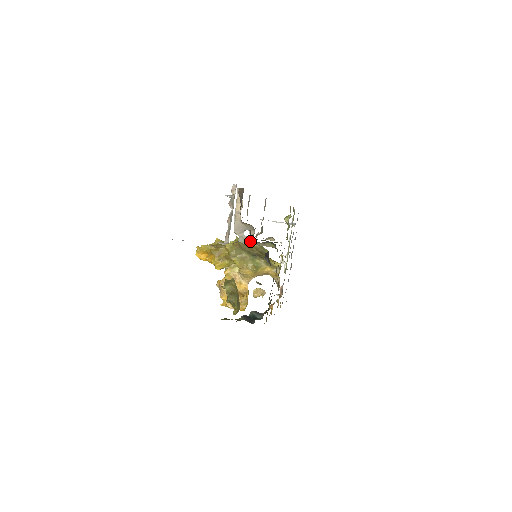
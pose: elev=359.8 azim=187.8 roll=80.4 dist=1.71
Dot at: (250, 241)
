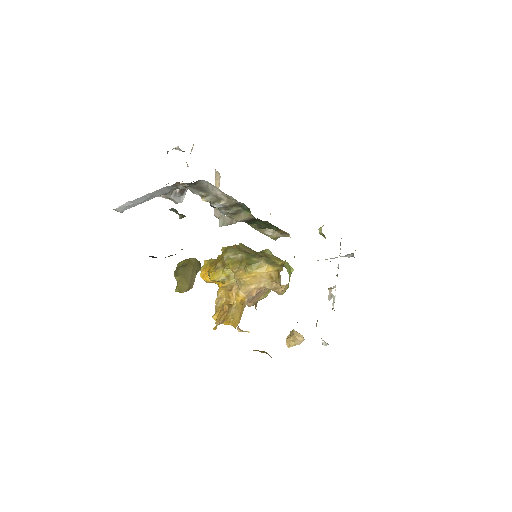
Dot at: occluded
